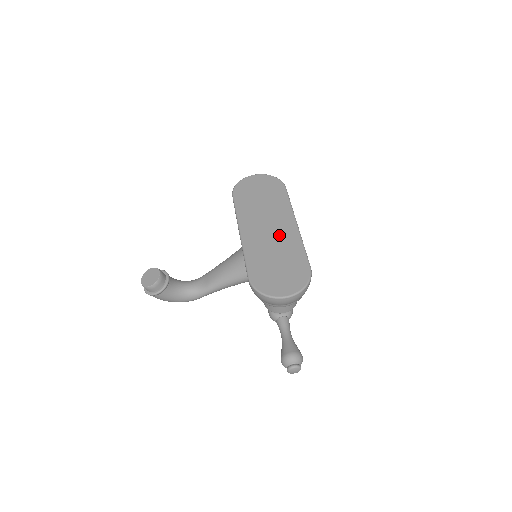
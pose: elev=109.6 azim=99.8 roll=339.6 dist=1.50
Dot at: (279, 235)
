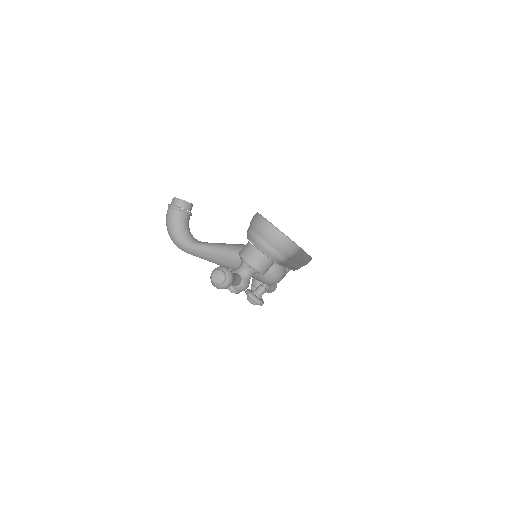
Dot at: occluded
